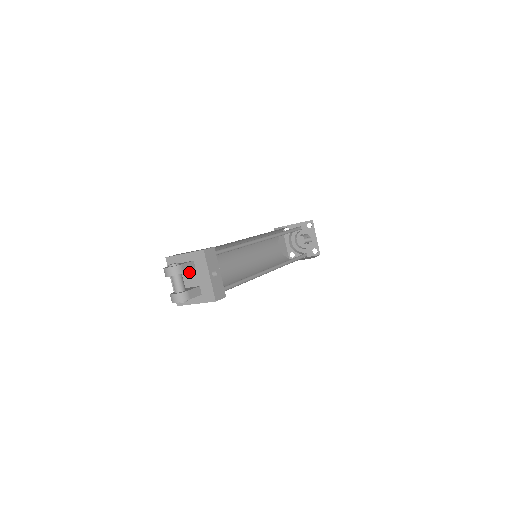
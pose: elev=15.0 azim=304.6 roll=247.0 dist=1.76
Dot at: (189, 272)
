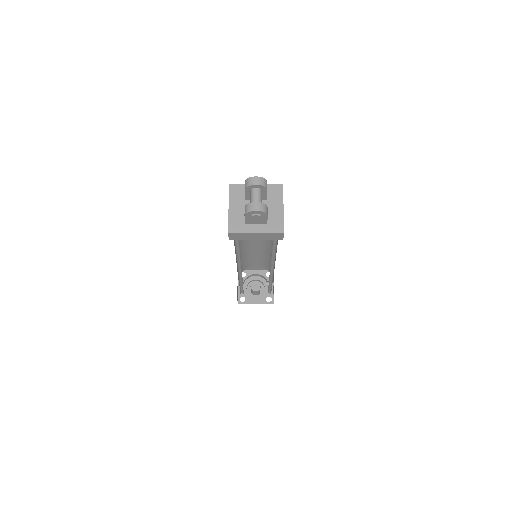
Dot at: occluded
